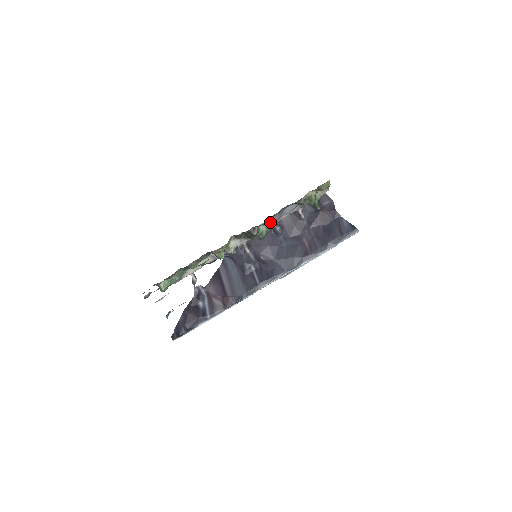
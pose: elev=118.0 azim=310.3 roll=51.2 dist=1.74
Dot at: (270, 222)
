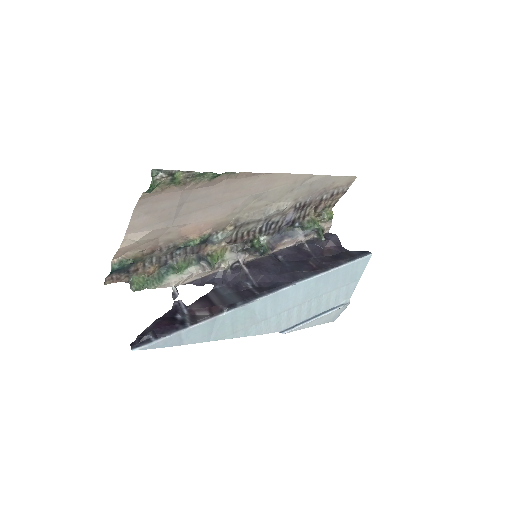
Dot at: (271, 242)
